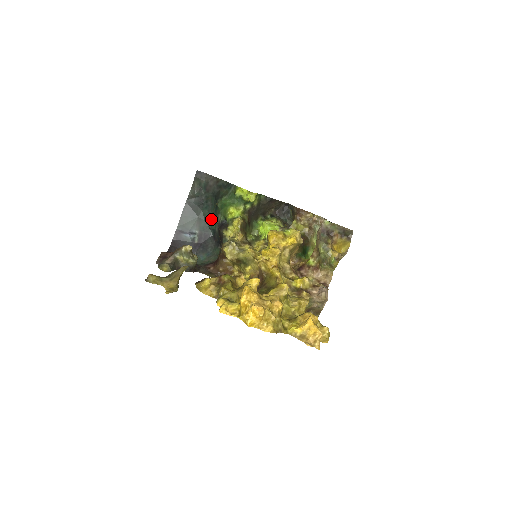
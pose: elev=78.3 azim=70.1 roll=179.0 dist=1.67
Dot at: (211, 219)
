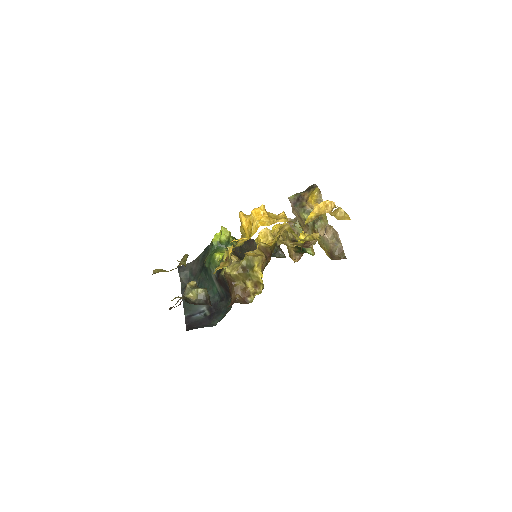
Dot at: (210, 288)
